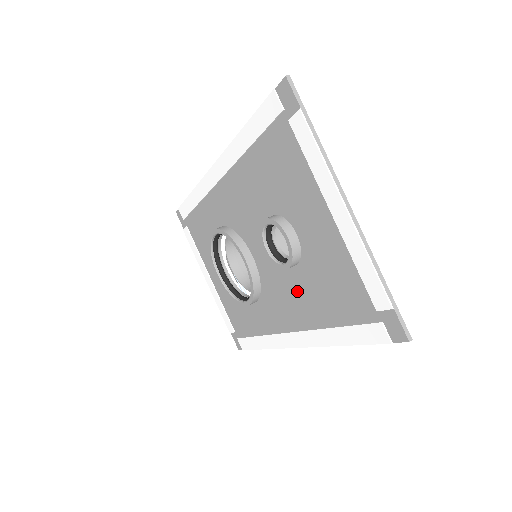
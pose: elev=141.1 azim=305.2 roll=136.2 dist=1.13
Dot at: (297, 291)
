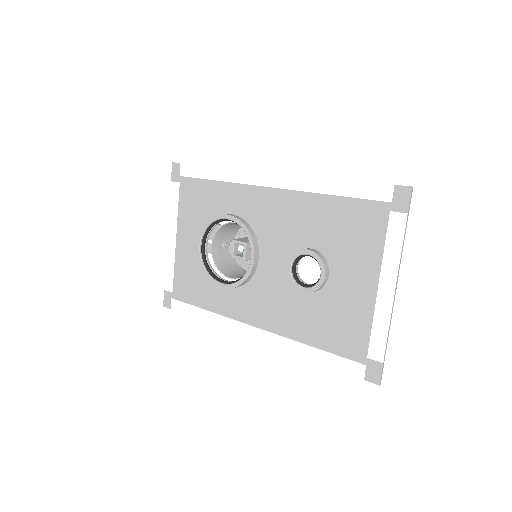
Dot at: (293, 307)
